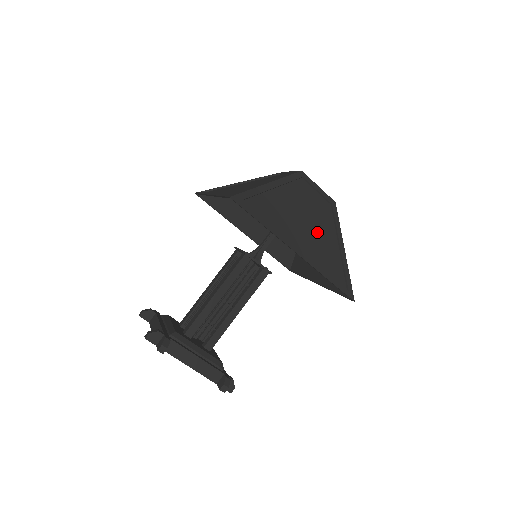
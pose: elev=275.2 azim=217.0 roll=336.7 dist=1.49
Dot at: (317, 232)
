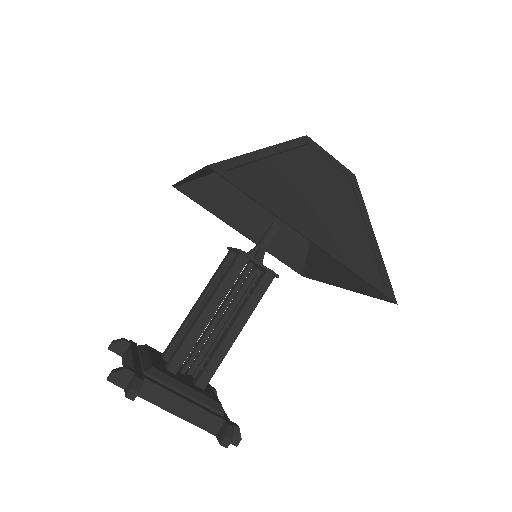
Dot at: (335, 213)
